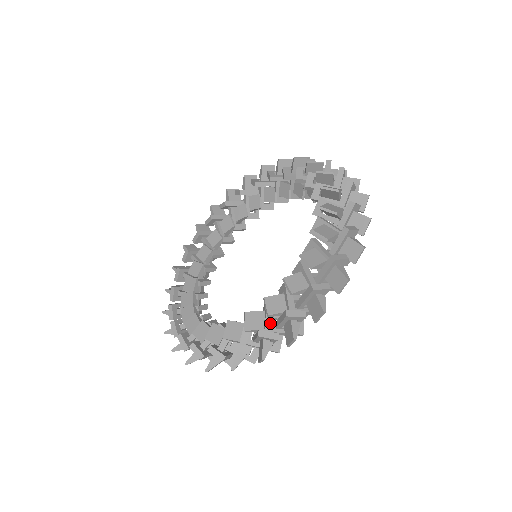
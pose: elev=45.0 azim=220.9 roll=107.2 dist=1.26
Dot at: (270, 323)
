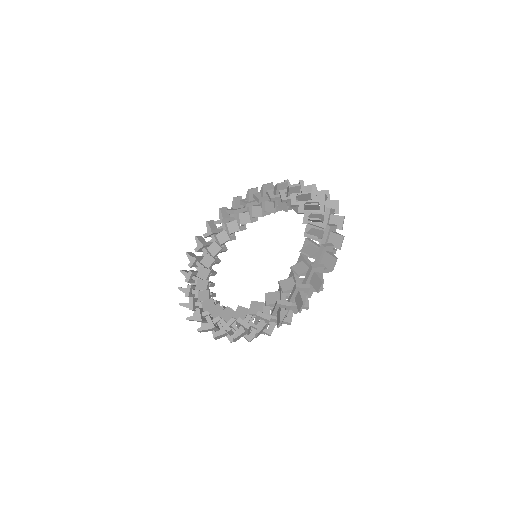
Dot at: (320, 245)
